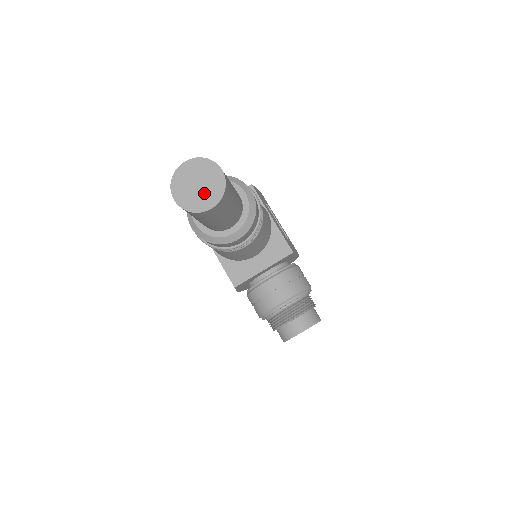
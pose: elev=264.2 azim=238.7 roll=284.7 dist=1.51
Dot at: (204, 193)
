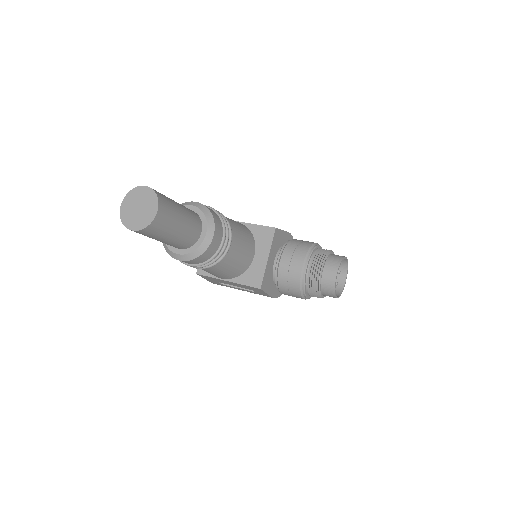
Dot at: (146, 208)
